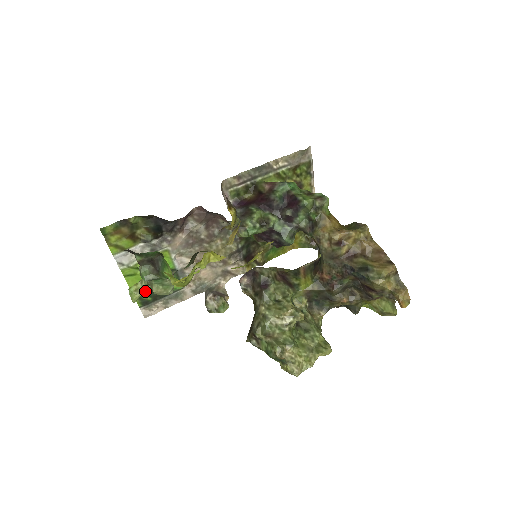
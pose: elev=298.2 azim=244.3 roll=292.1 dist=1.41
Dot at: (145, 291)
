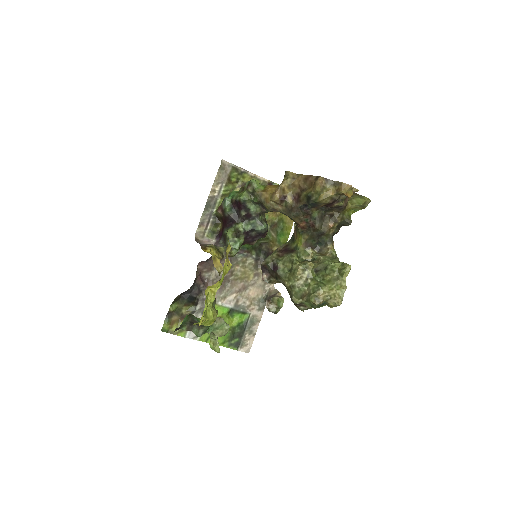
Dot at: (229, 338)
